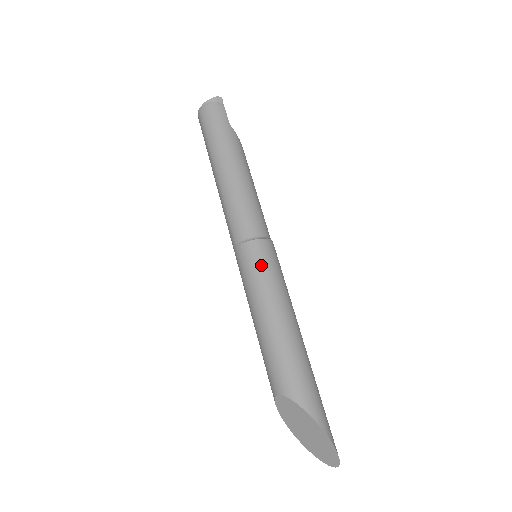
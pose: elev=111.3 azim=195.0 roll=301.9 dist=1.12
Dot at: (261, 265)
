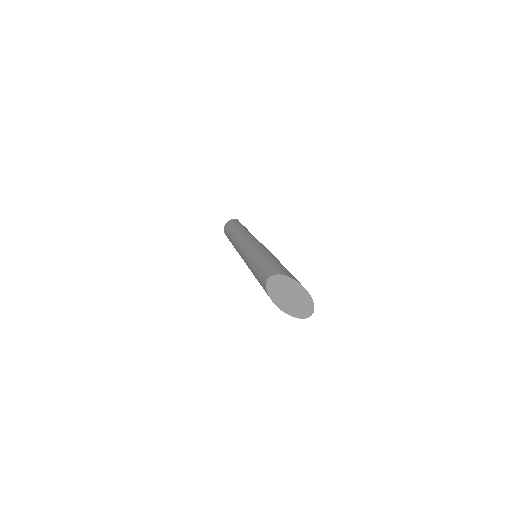
Dot at: (258, 246)
